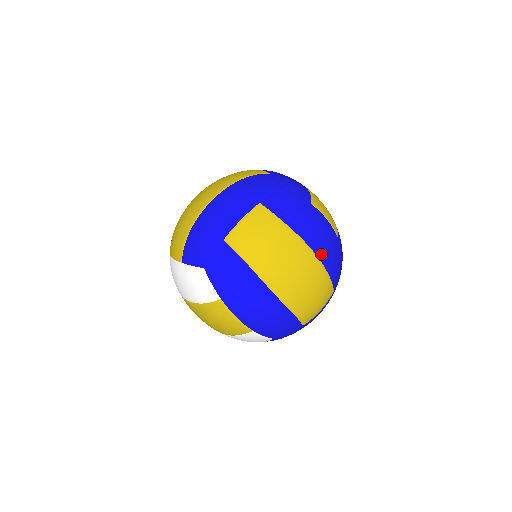
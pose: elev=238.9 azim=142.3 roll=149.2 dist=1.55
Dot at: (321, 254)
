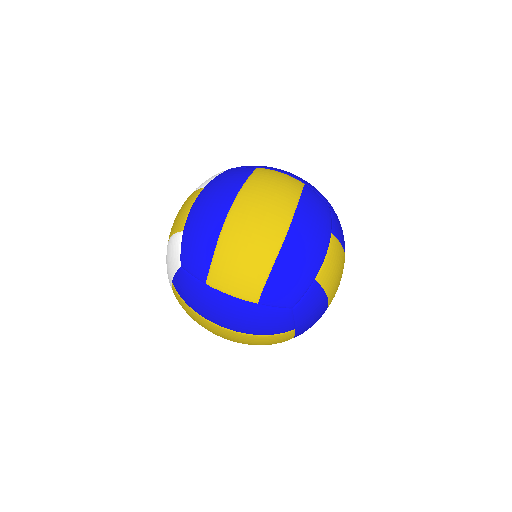
Dot at: (289, 243)
